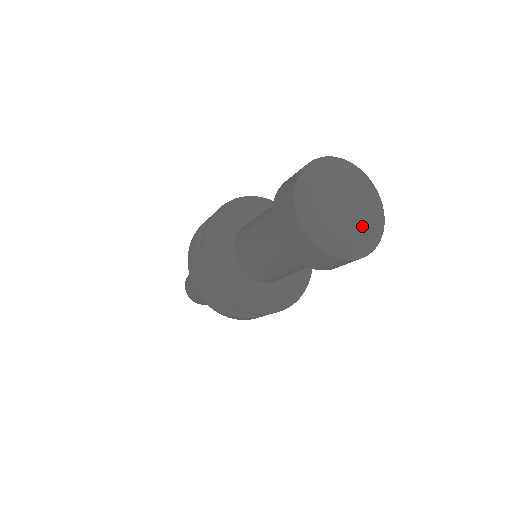
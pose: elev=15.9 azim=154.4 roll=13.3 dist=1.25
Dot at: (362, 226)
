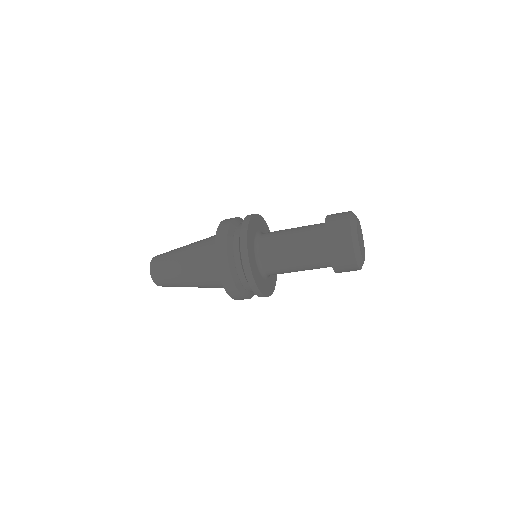
Dot at: (363, 254)
